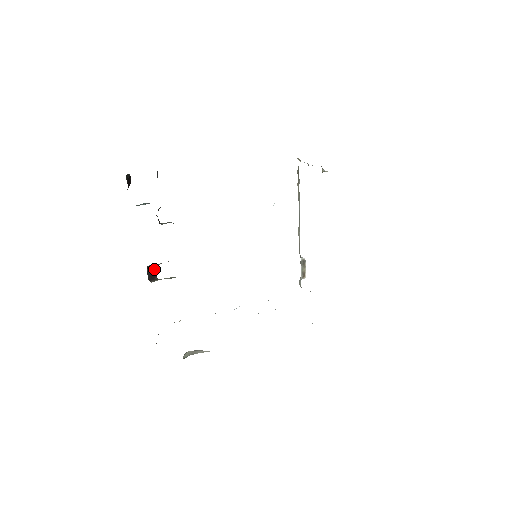
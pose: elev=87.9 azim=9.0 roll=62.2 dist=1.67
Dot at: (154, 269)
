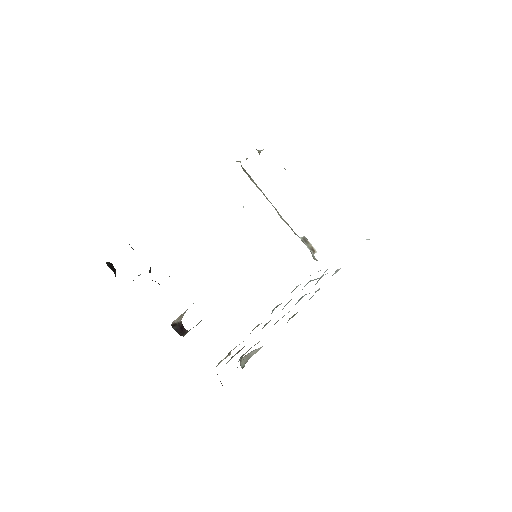
Dot at: (179, 325)
